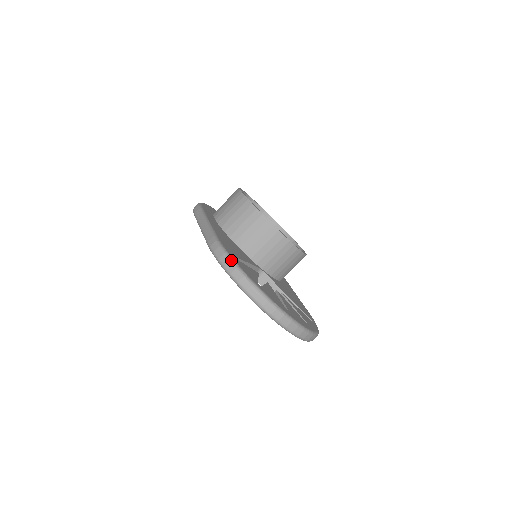
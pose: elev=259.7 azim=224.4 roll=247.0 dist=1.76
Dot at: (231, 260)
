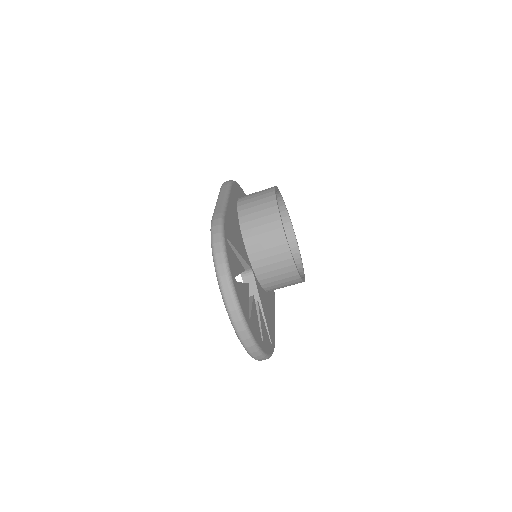
Dot at: (222, 242)
